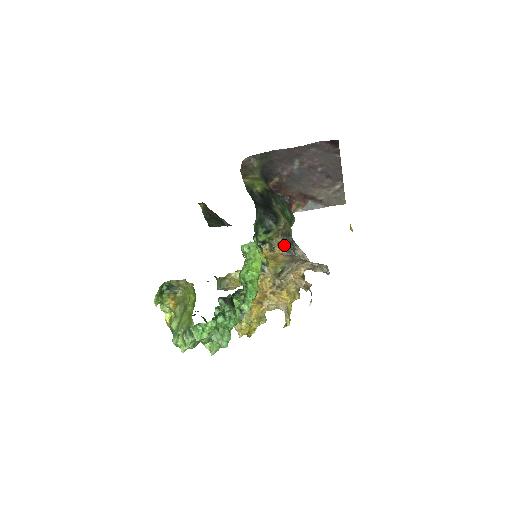
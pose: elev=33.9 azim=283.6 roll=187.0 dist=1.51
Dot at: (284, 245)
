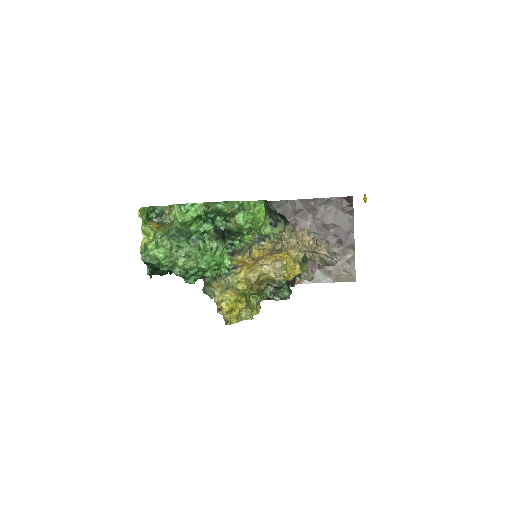
Dot at: occluded
